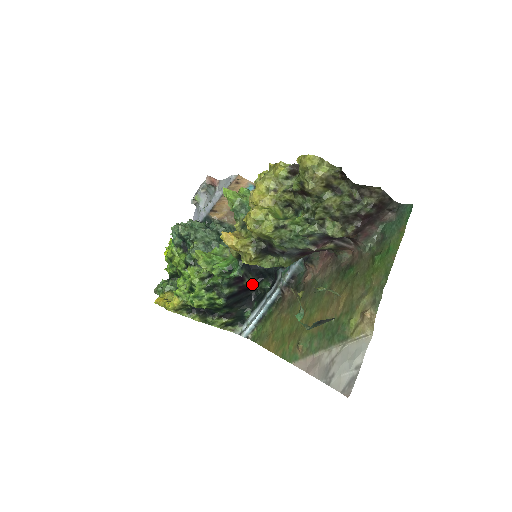
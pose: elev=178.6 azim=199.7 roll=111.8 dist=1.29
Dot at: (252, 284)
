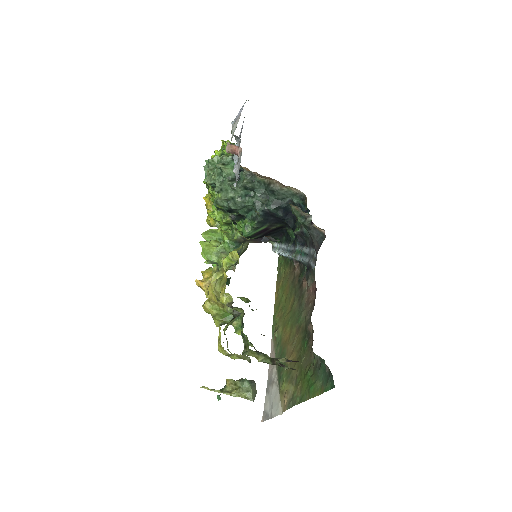
Dot at: (281, 226)
